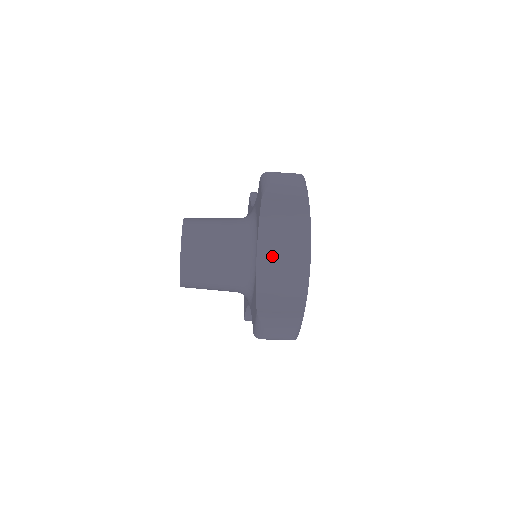
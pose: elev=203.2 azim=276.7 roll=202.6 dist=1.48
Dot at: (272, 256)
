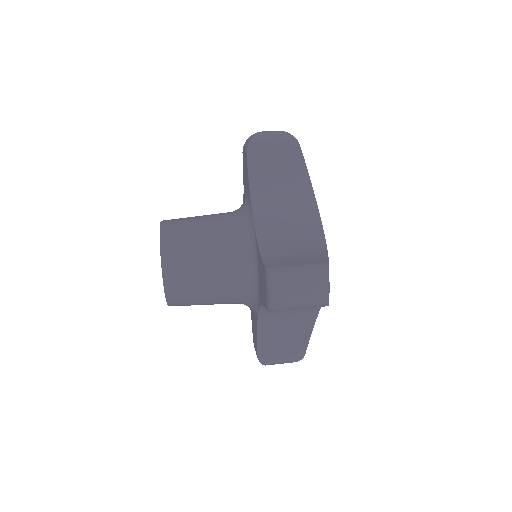
Dot at: (276, 311)
